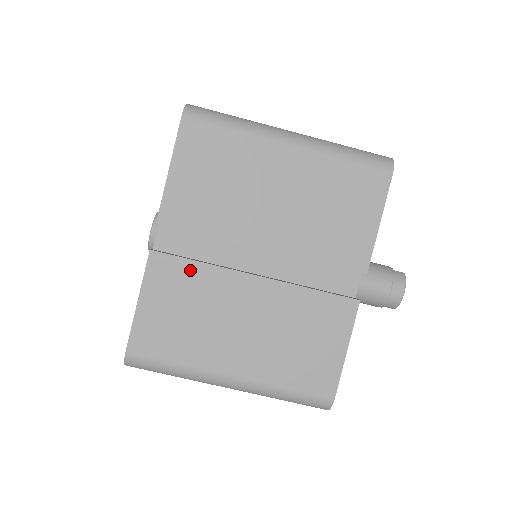
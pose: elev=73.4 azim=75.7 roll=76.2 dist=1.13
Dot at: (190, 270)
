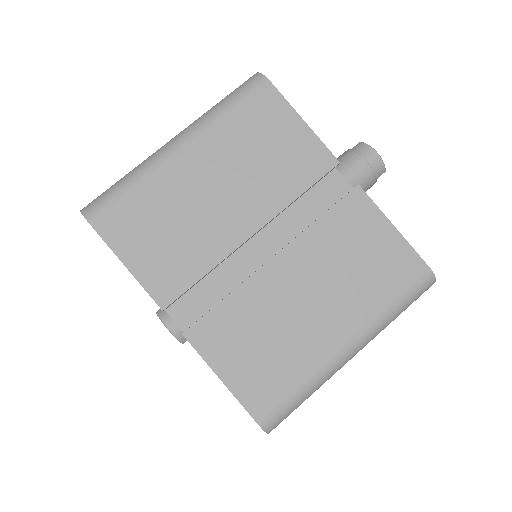
Dot at: (226, 312)
